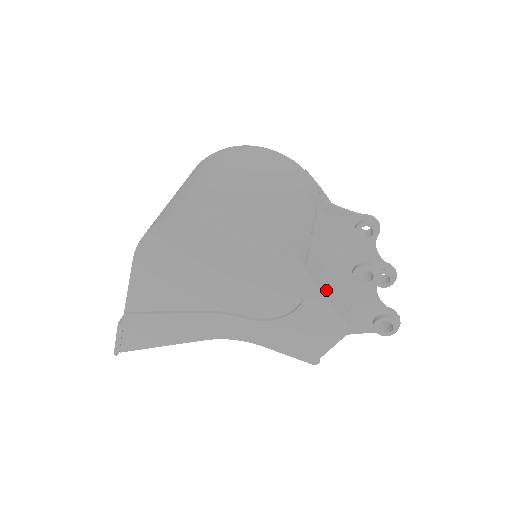
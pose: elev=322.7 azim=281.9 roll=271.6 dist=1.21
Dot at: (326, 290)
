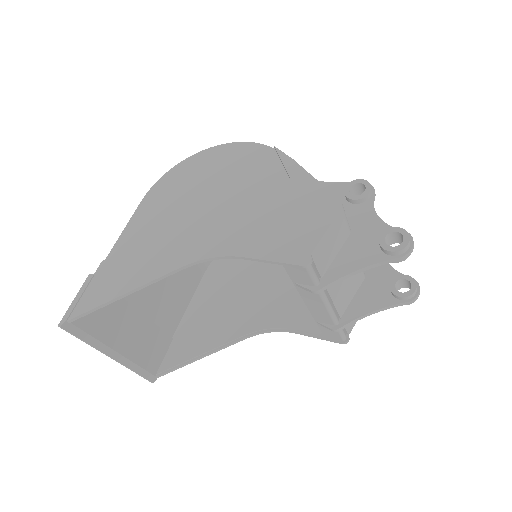
Dot at: occluded
